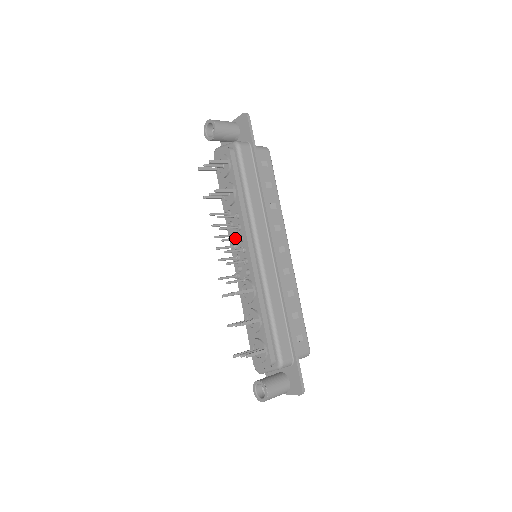
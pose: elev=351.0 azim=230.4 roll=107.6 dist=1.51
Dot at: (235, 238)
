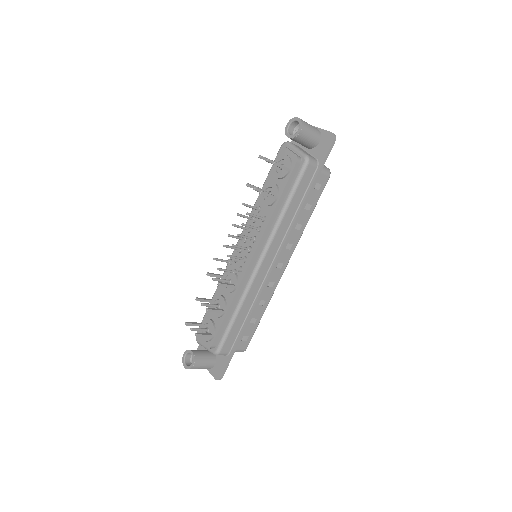
Dot at: (249, 237)
